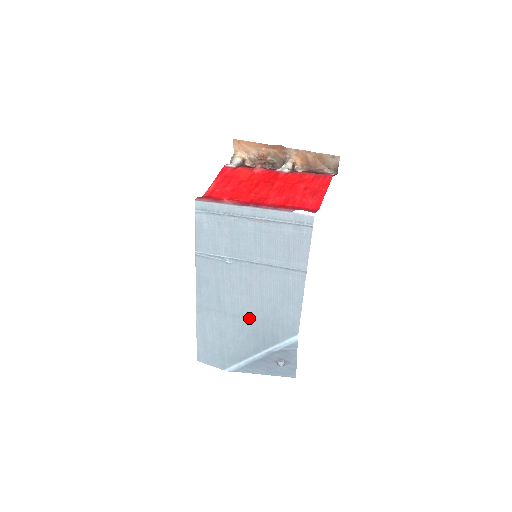
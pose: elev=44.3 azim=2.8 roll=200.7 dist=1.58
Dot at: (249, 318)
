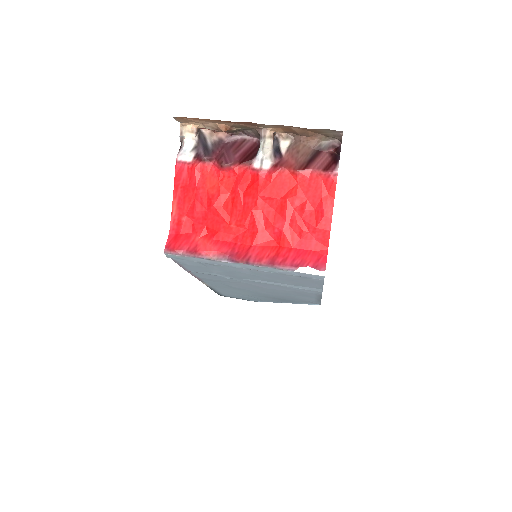
Dot at: (265, 294)
